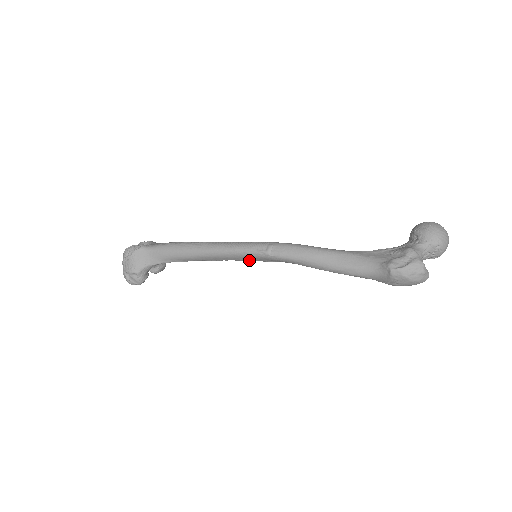
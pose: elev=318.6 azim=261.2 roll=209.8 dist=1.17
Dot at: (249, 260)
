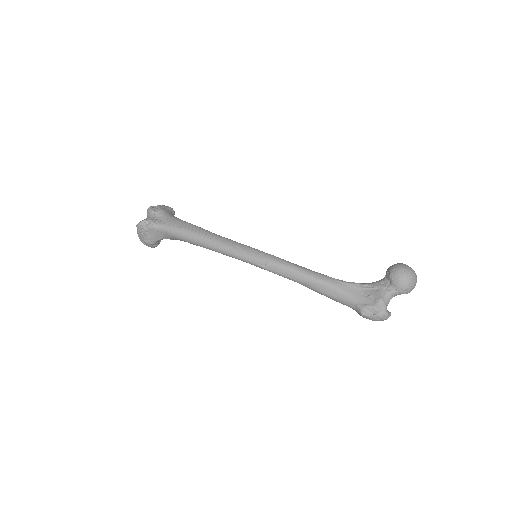
Dot at: occluded
